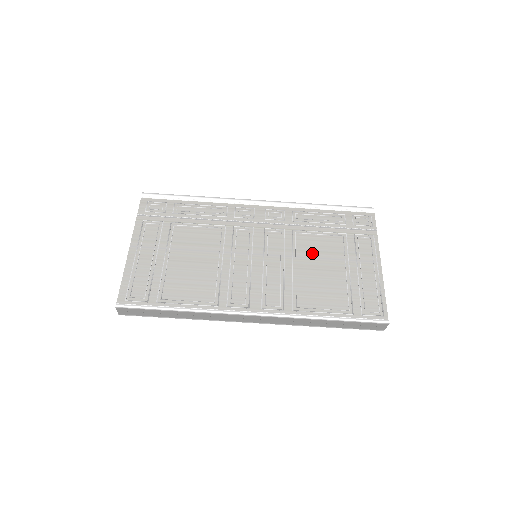
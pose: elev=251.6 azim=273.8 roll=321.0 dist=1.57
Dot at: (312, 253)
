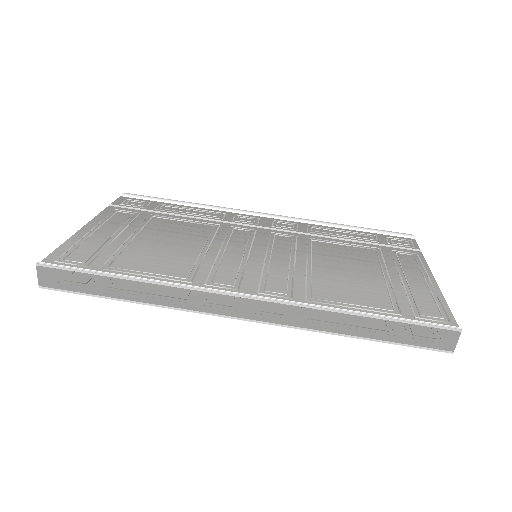
Dot at: (334, 257)
